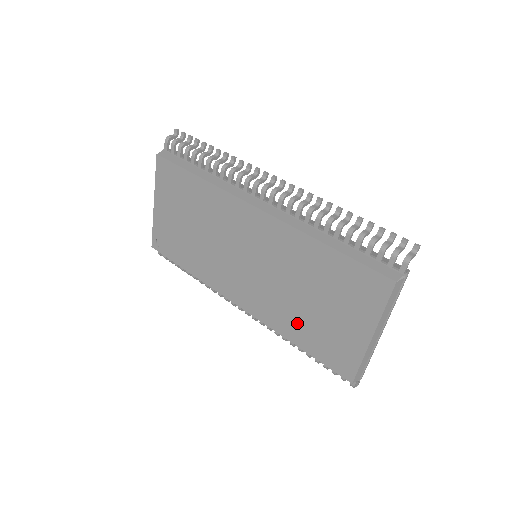
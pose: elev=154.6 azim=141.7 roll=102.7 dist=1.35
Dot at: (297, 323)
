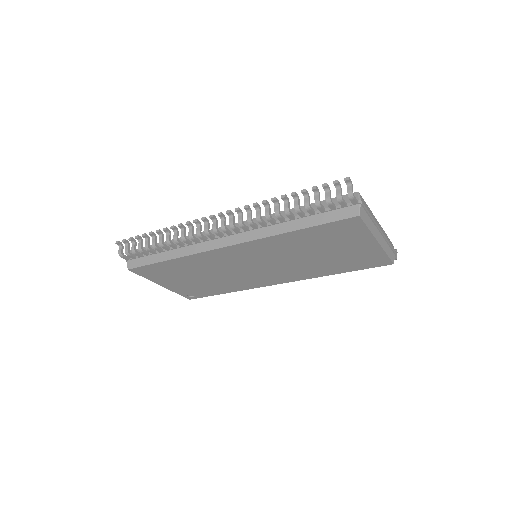
Dot at: (325, 267)
